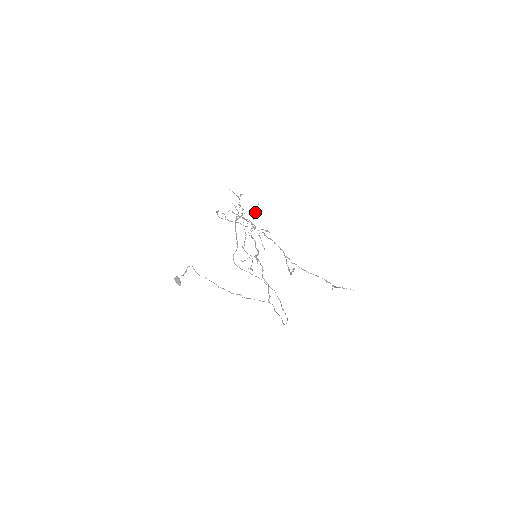
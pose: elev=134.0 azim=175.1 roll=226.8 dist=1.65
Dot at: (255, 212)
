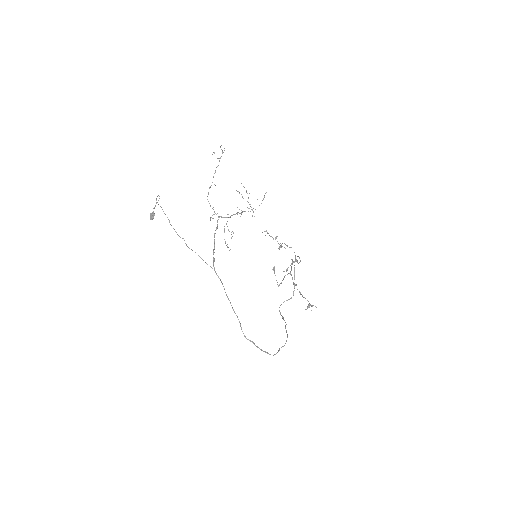
Dot at: occluded
